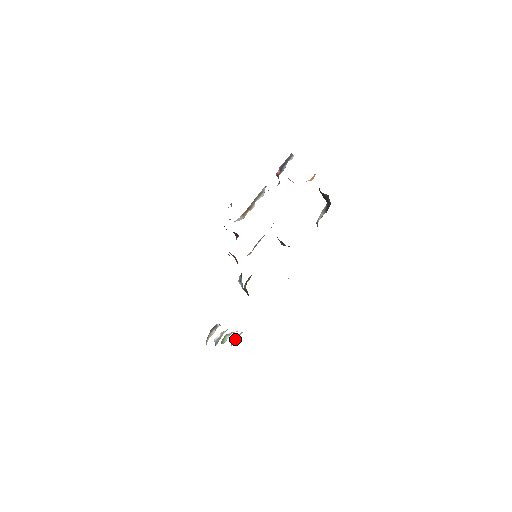
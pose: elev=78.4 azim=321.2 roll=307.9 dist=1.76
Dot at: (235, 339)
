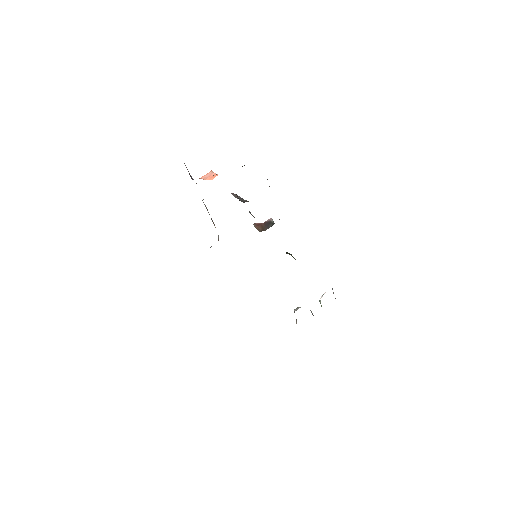
Dot at: occluded
